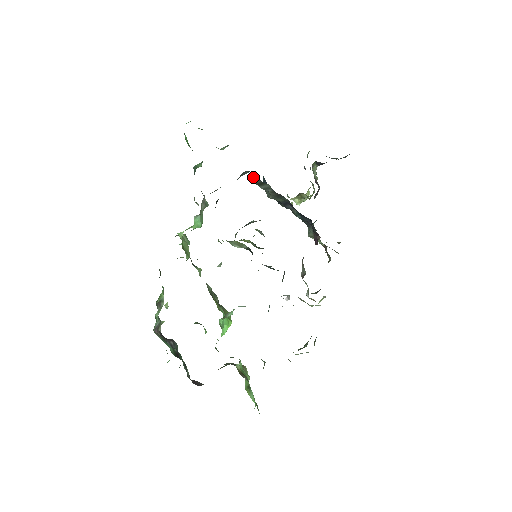
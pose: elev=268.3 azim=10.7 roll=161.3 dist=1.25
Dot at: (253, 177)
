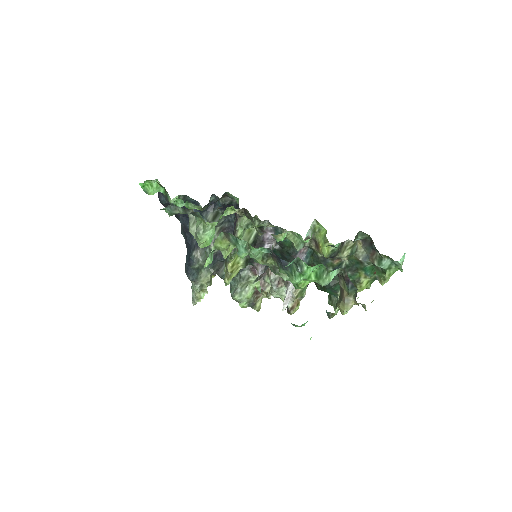
Dot at: (208, 213)
